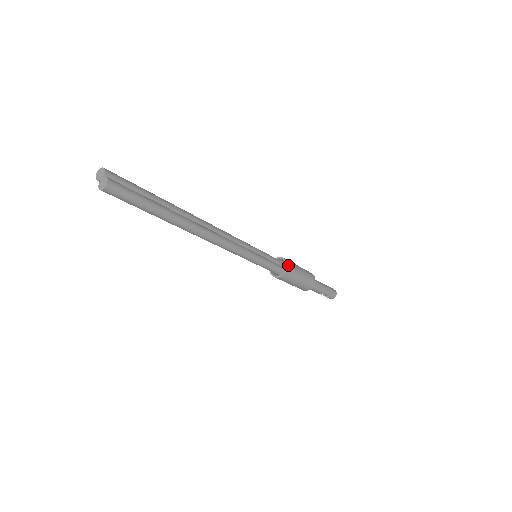
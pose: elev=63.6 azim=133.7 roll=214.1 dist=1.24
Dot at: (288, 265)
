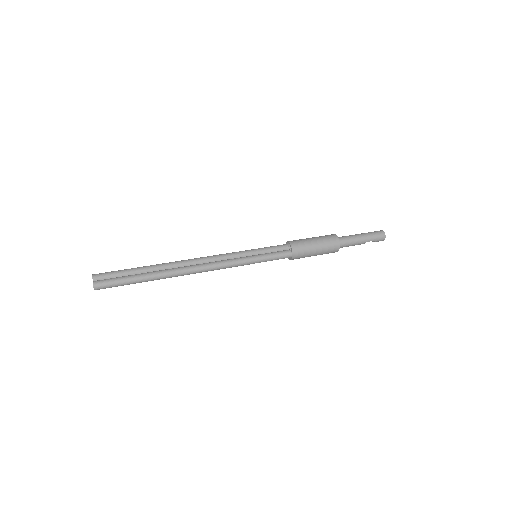
Dot at: (293, 247)
